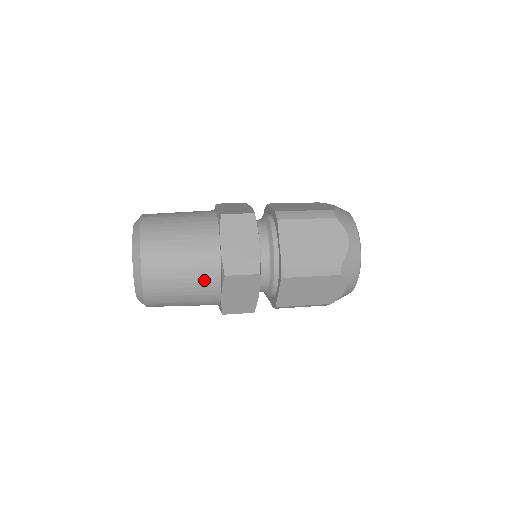
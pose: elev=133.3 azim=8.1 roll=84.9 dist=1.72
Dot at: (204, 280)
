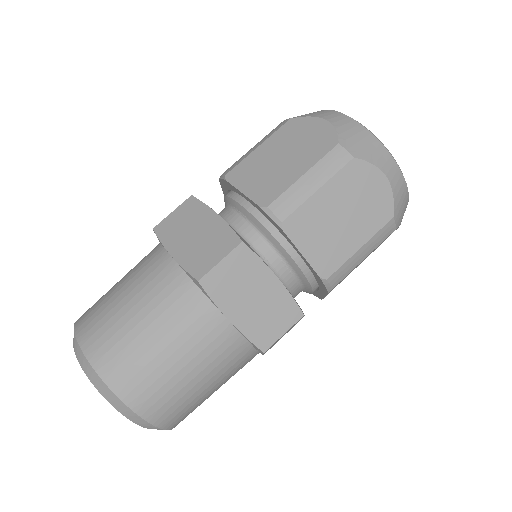
Dot at: (235, 365)
